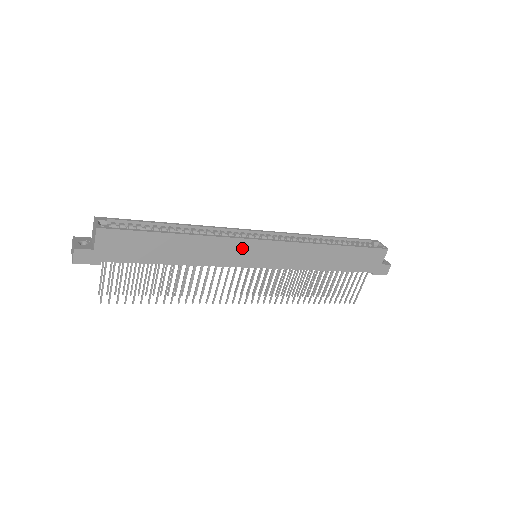
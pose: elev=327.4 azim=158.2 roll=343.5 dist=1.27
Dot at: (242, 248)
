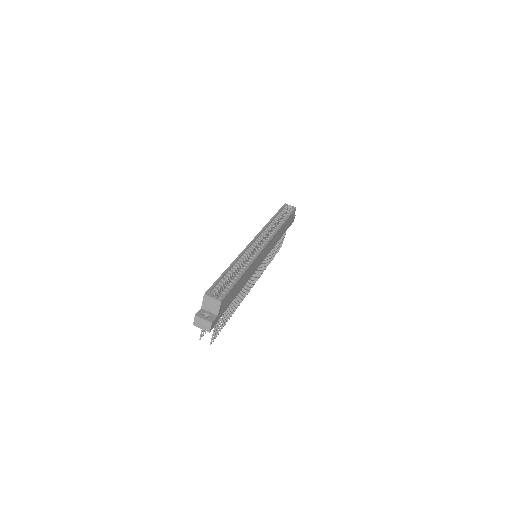
Dot at: (259, 258)
